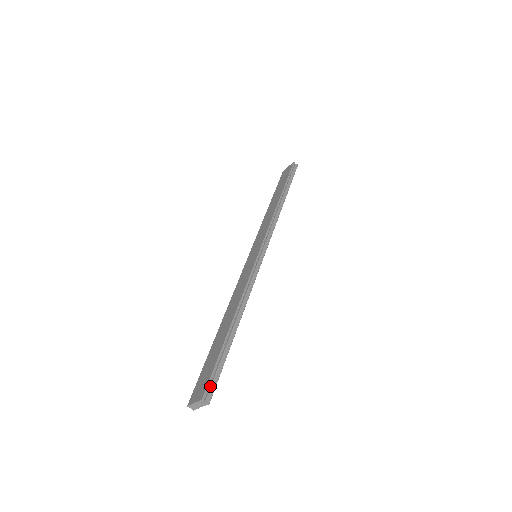
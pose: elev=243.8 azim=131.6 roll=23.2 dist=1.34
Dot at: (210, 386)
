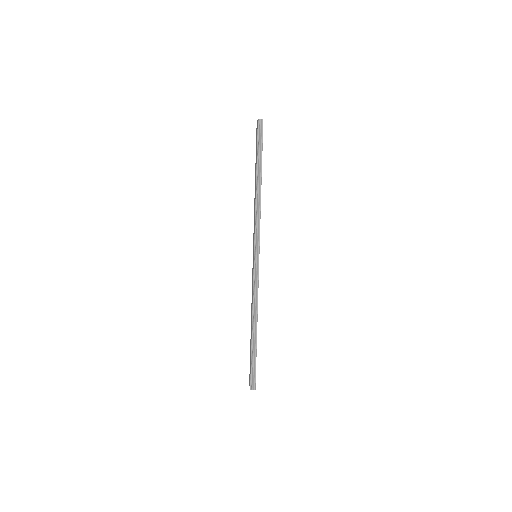
Dot at: (252, 380)
